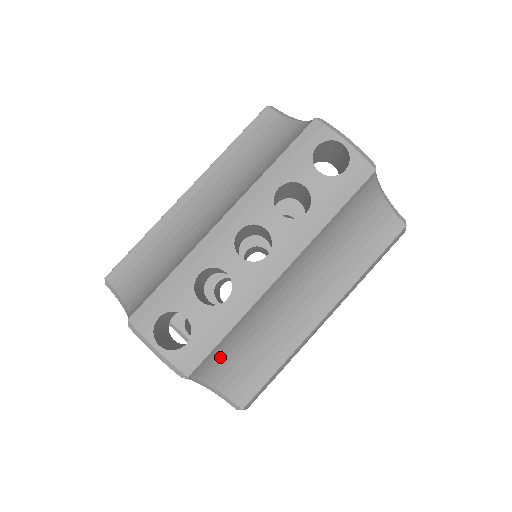
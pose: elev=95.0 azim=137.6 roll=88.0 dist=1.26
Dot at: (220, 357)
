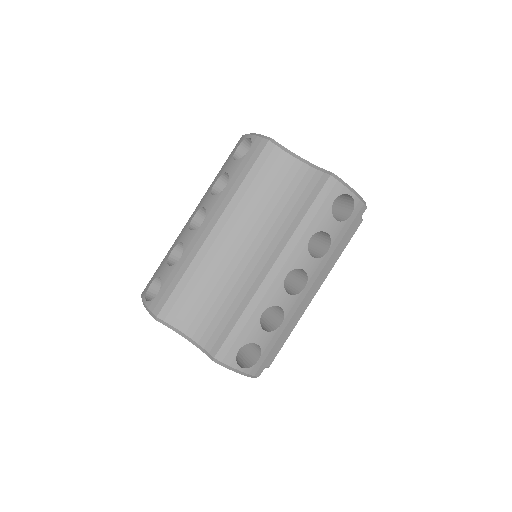
Dot at: (186, 307)
